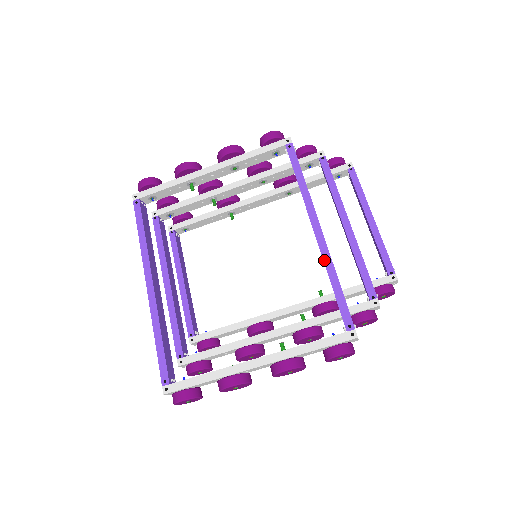
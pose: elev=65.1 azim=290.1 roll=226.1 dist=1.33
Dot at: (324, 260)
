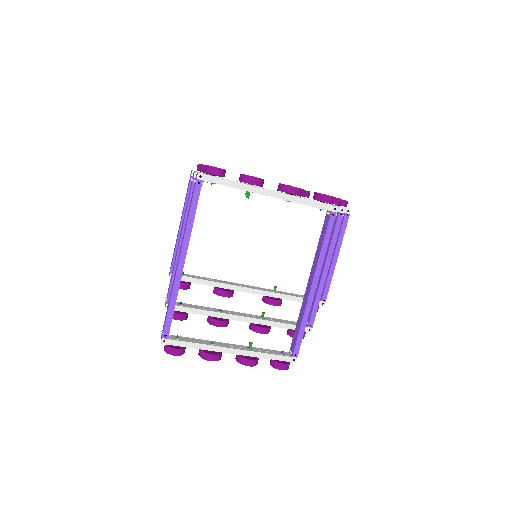
Dot at: (306, 309)
